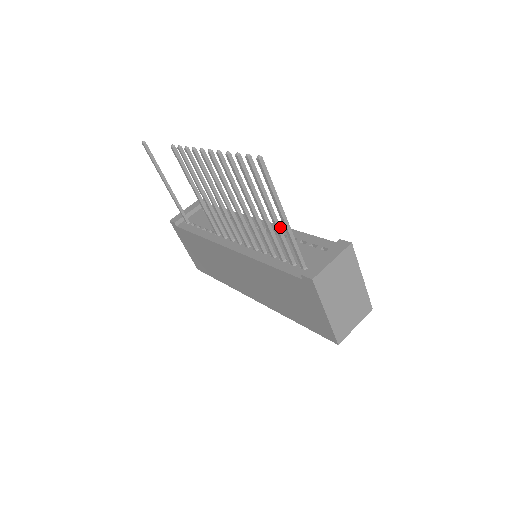
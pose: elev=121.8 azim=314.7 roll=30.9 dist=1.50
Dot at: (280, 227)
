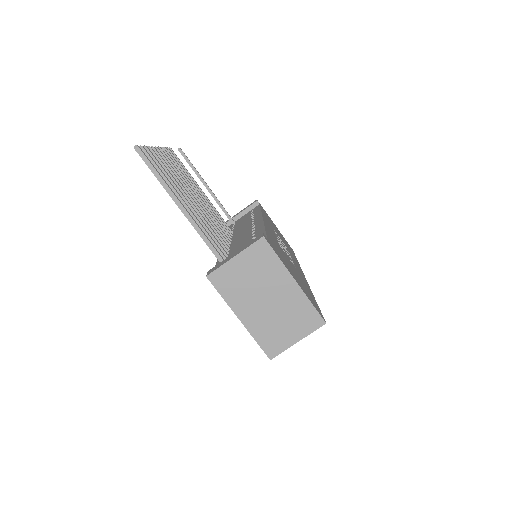
Dot at: (196, 220)
